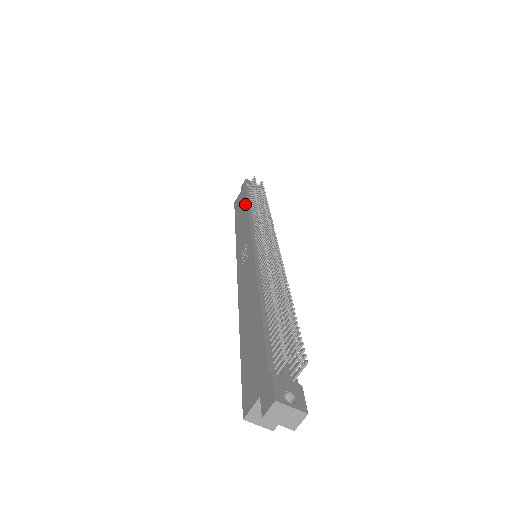
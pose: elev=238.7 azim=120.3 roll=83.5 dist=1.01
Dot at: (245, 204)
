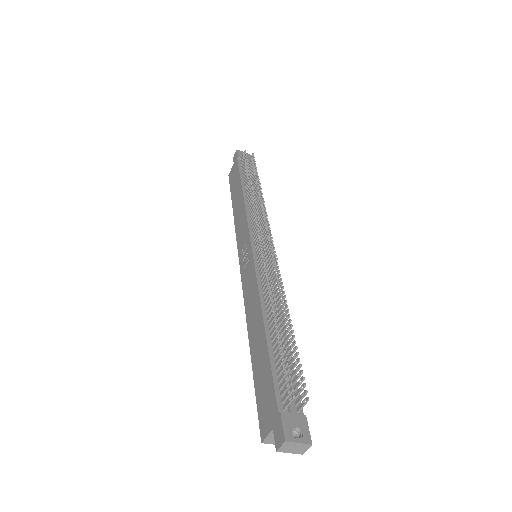
Dot at: (239, 187)
